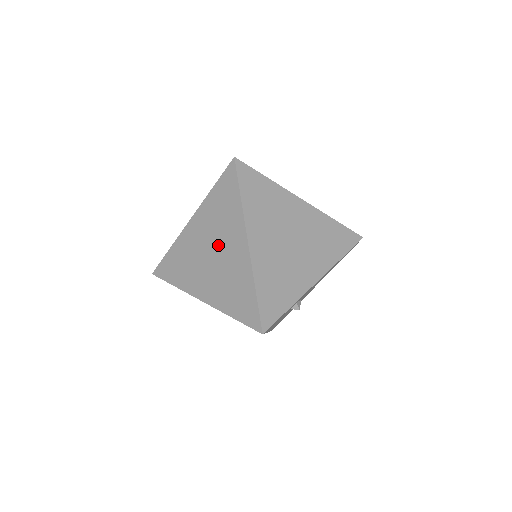
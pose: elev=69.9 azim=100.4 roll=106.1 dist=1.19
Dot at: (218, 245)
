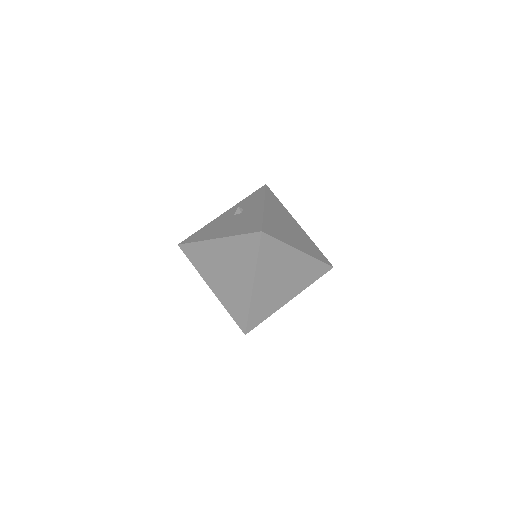
Dot at: (232, 271)
